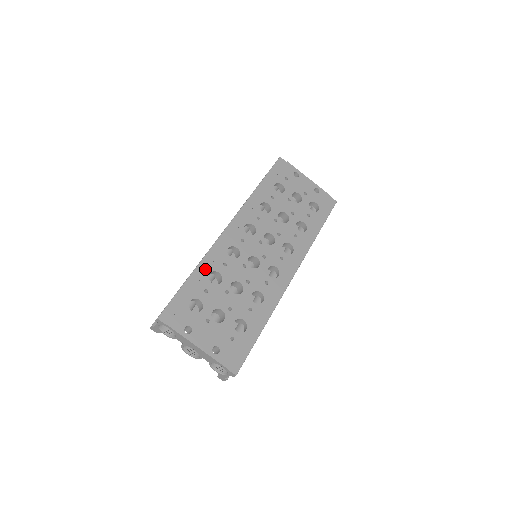
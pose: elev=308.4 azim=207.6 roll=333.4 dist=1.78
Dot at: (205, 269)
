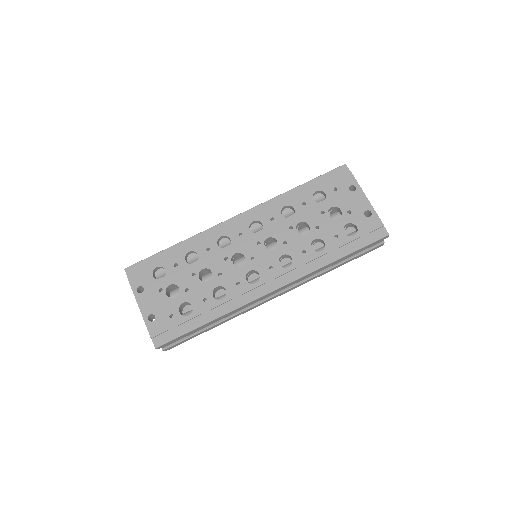
Dot at: (188, 246)
